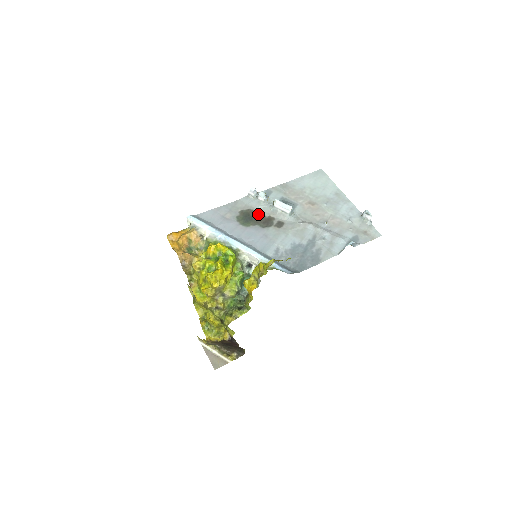
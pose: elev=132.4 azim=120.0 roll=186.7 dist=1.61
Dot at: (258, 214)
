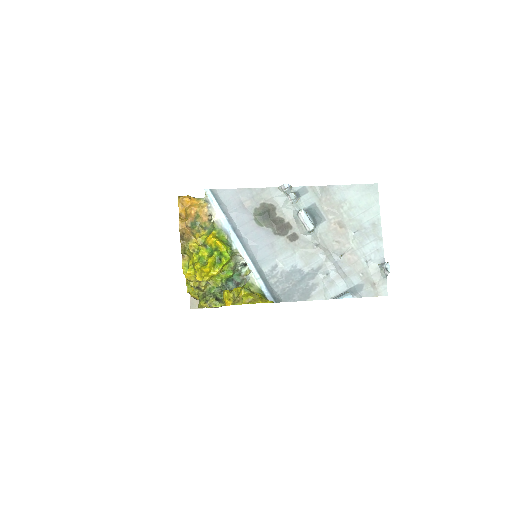
Dot at: (278, 215)
